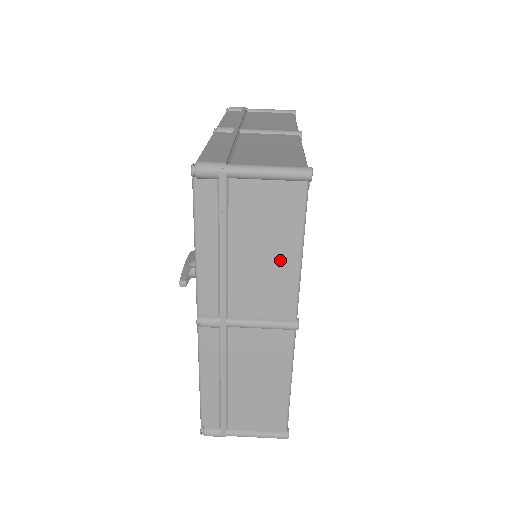
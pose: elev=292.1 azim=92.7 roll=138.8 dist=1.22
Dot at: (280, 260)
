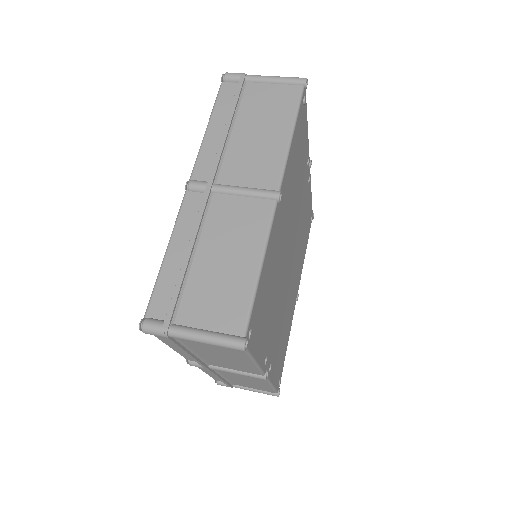
Dot at: (273, 137)
